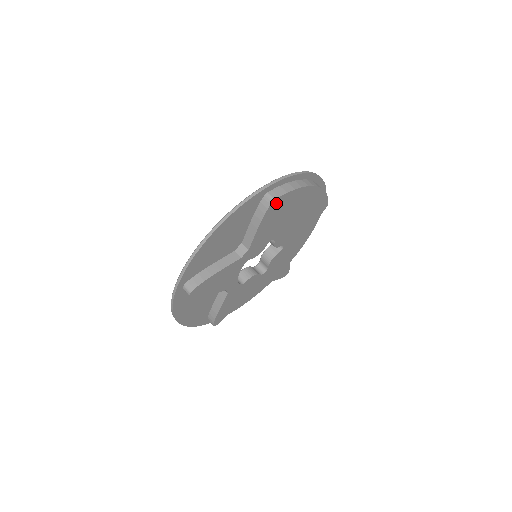
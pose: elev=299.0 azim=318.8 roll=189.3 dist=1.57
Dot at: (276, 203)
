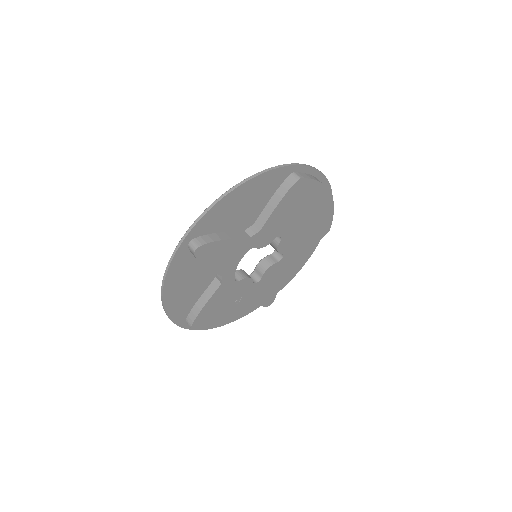
Dot at: (300, 185)
